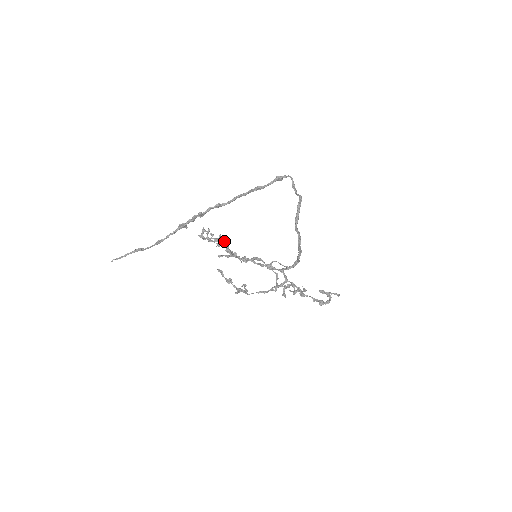
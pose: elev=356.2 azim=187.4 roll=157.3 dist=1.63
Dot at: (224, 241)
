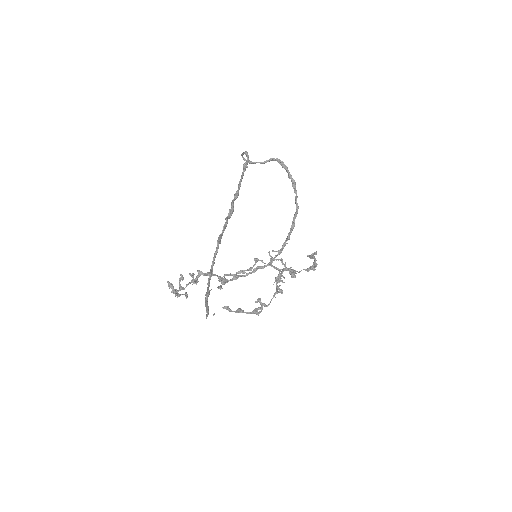
Dot at: (208, 273)
